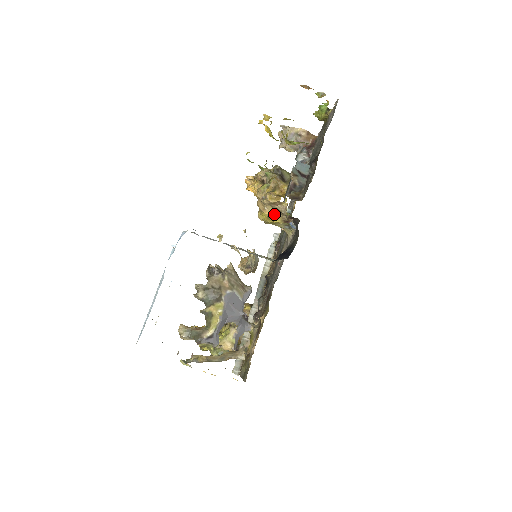
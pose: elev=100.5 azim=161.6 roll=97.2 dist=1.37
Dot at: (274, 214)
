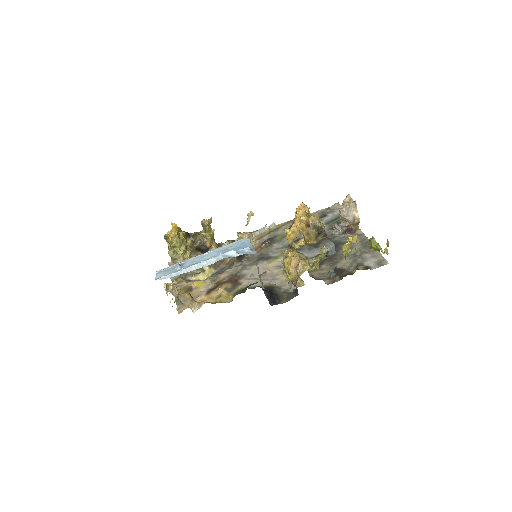
Dot at: (293, 276)
